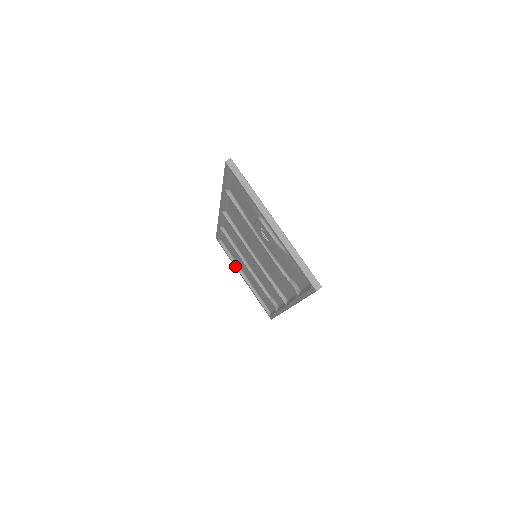
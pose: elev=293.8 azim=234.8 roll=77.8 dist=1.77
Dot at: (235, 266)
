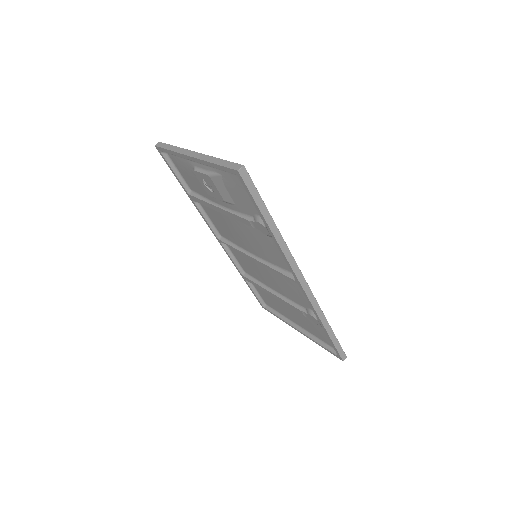
Dot at: (286, 322)
